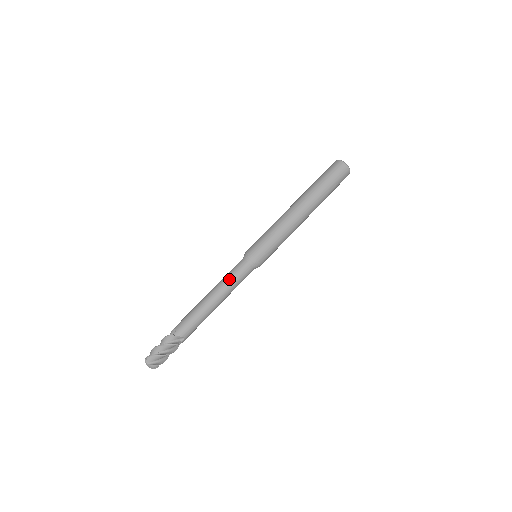
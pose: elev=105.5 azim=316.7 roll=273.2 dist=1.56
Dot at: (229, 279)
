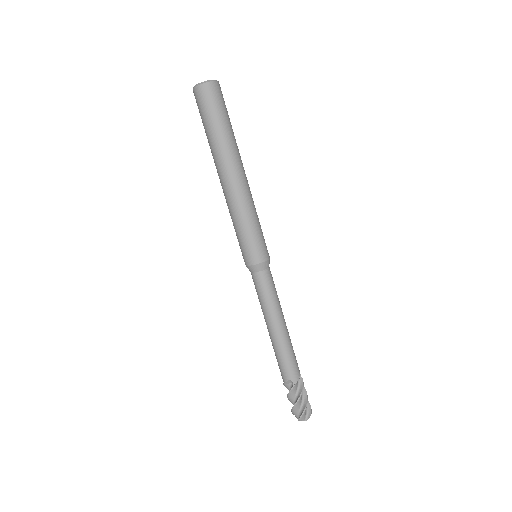
Dot at: (270, 301)
